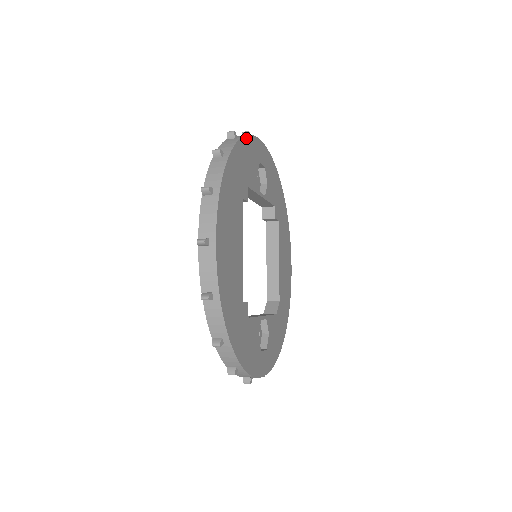
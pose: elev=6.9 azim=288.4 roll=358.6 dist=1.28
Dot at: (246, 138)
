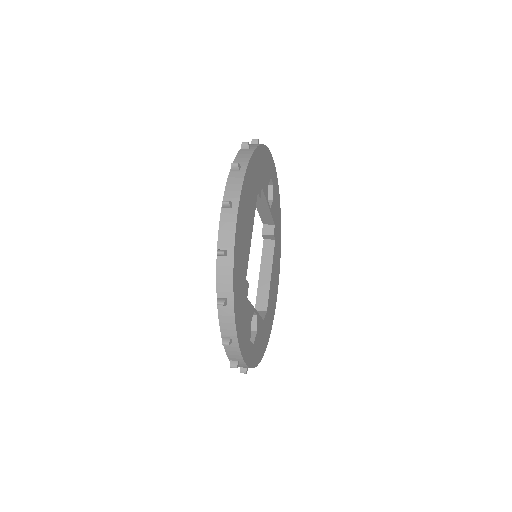
Dot at: (266, 148)
